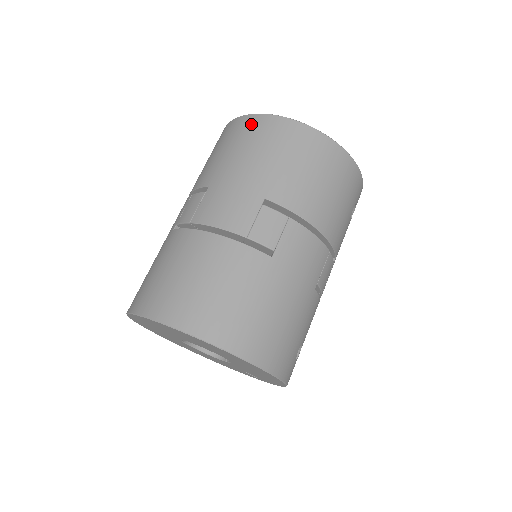
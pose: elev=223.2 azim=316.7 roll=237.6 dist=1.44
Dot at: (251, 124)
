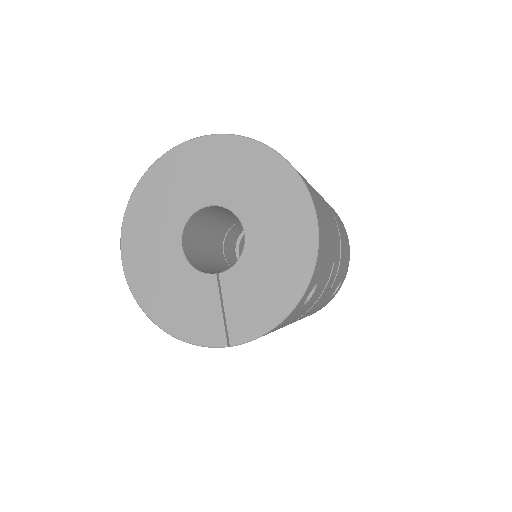
Dot at: occluded
